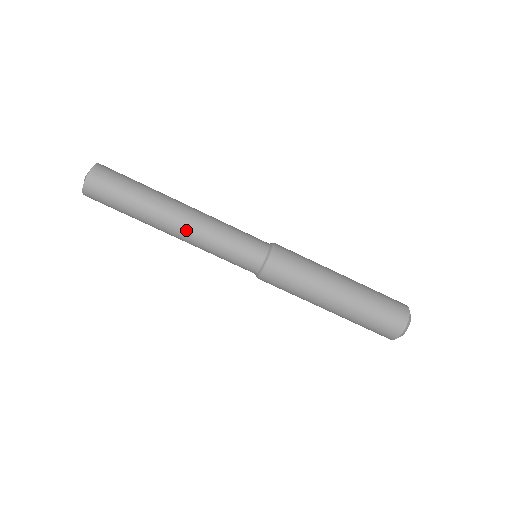
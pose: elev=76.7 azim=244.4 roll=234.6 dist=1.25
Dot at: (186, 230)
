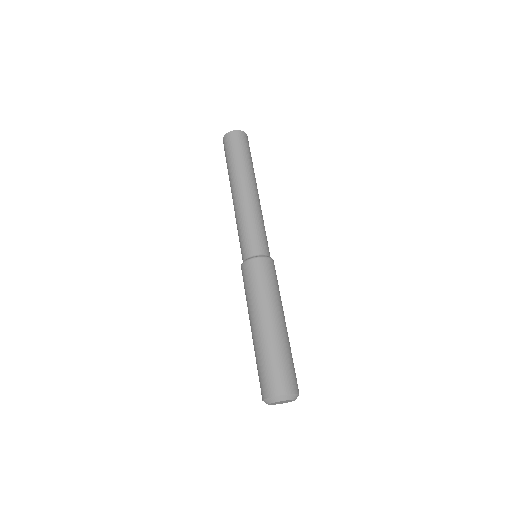
Dot at: (238, 200)
